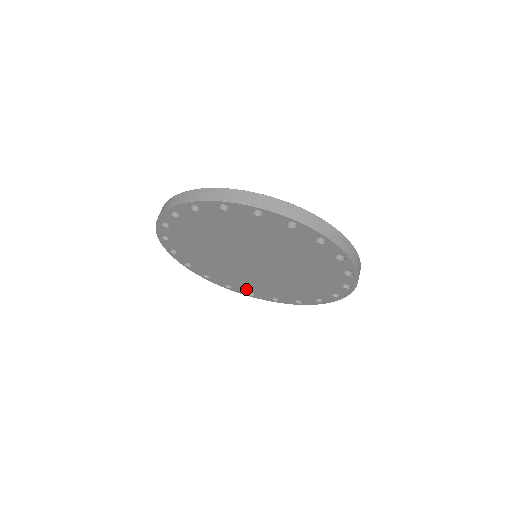
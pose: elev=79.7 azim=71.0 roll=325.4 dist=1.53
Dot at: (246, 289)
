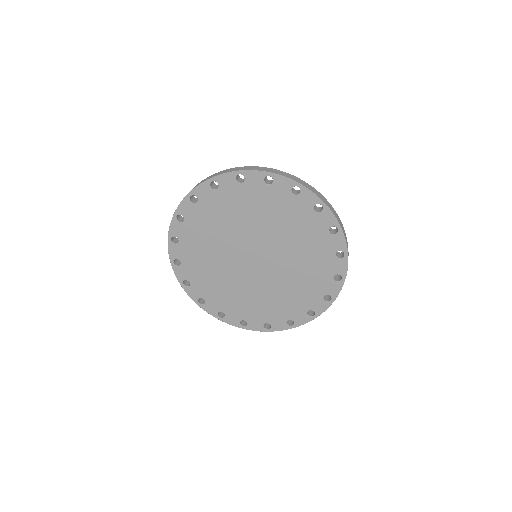
Dot at: (192, 275)
